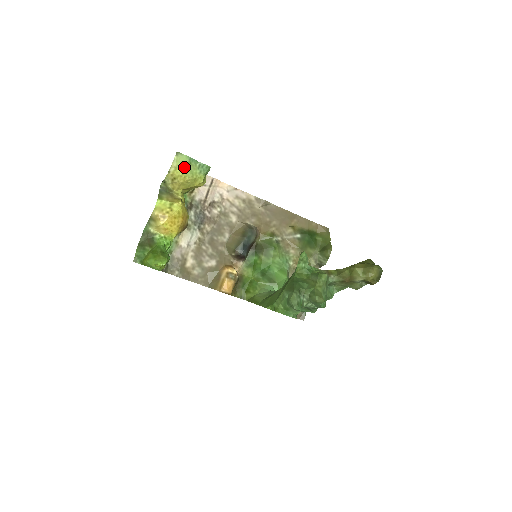
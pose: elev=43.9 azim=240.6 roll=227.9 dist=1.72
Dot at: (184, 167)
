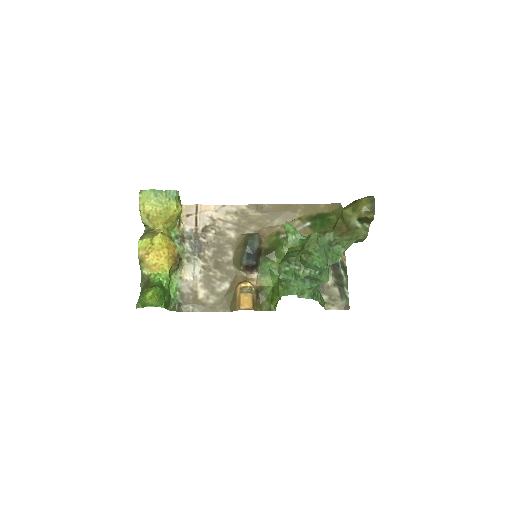
Dot at: (151, 201)
